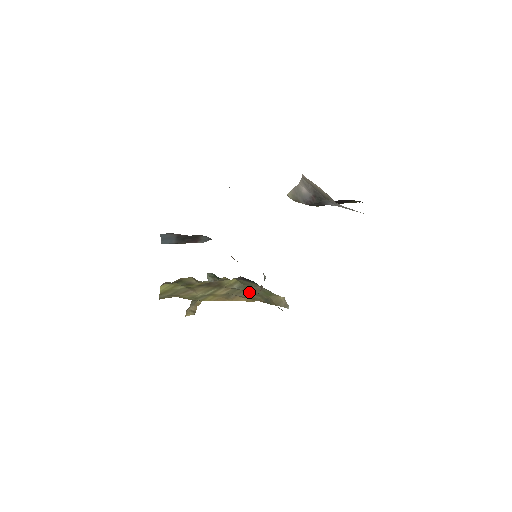
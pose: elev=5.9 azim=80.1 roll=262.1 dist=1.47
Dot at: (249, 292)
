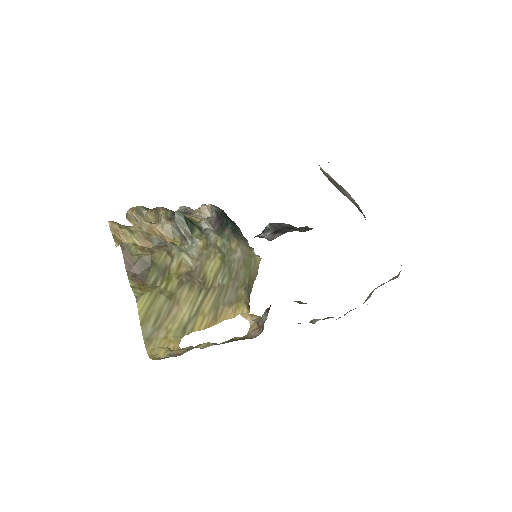
Dot at: (234, 286)
